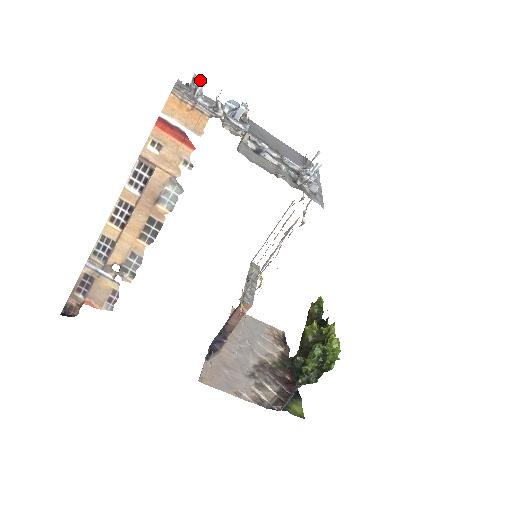
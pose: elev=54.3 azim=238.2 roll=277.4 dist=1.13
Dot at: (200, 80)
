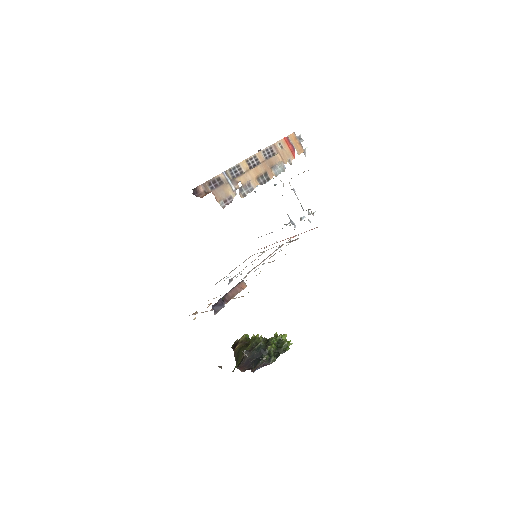
Dot at: (301, 138)
